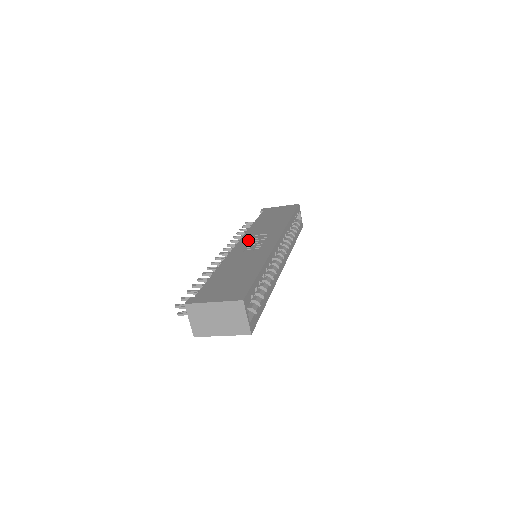
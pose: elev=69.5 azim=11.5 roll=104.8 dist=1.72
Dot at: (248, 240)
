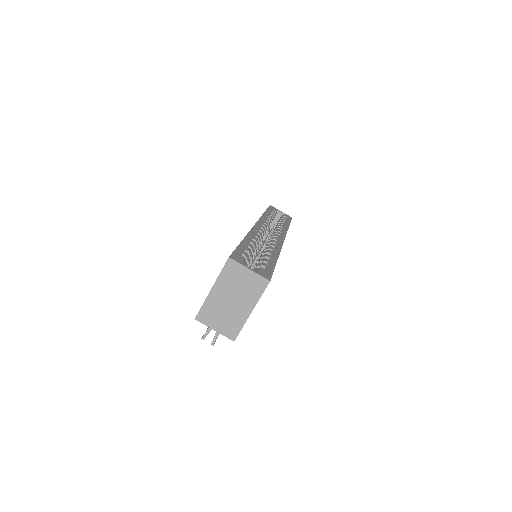
Dot at: occluded
